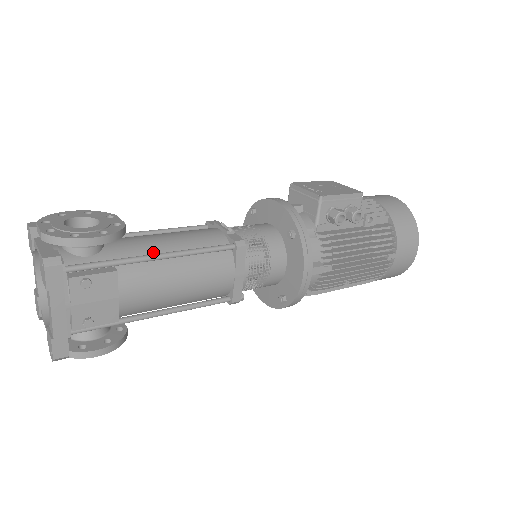
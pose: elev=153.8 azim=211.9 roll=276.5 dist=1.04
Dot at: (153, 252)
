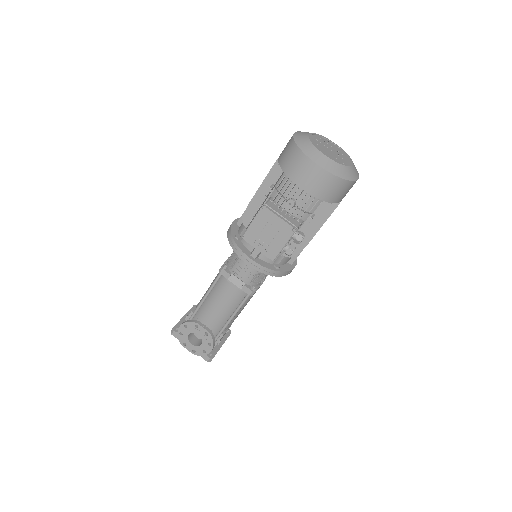
Dot at: (224, 319)
